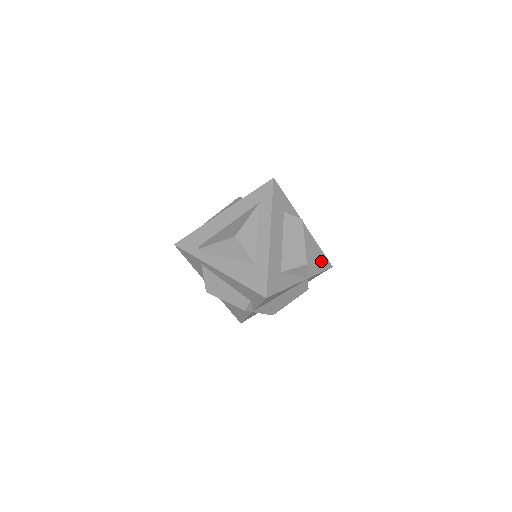
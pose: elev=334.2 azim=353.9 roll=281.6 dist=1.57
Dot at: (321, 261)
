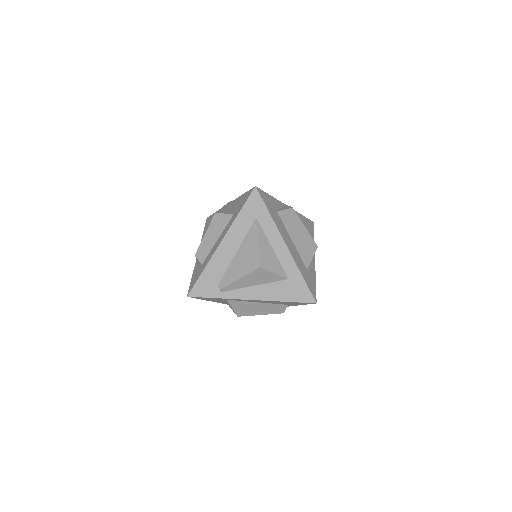
Dot at: (309, 226)
